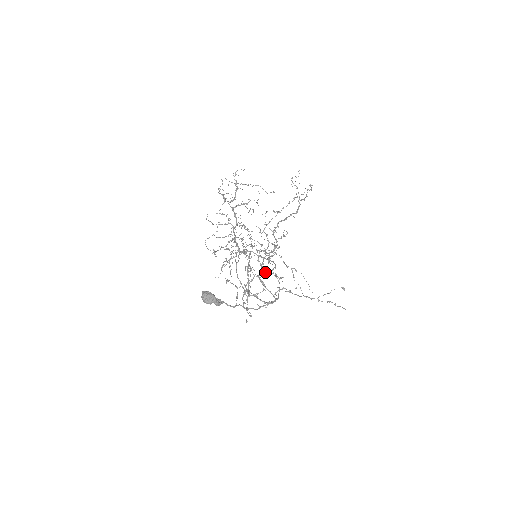
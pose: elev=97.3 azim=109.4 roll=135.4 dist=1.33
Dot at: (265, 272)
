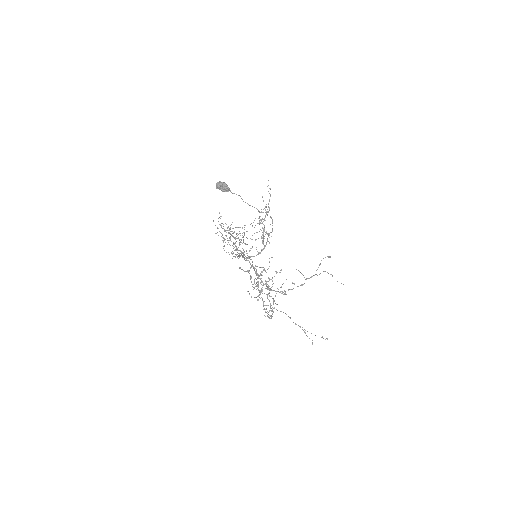
Dot at: (269, 280)
